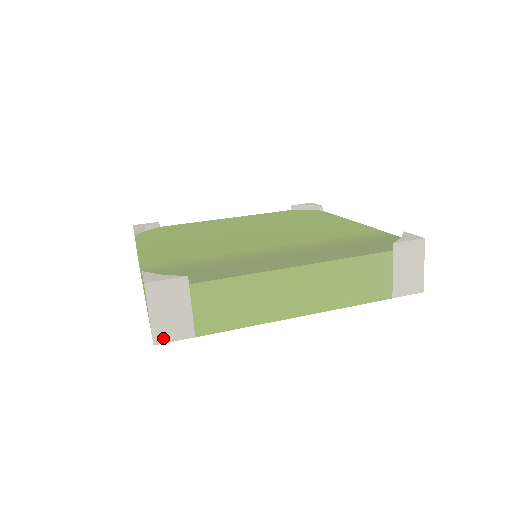
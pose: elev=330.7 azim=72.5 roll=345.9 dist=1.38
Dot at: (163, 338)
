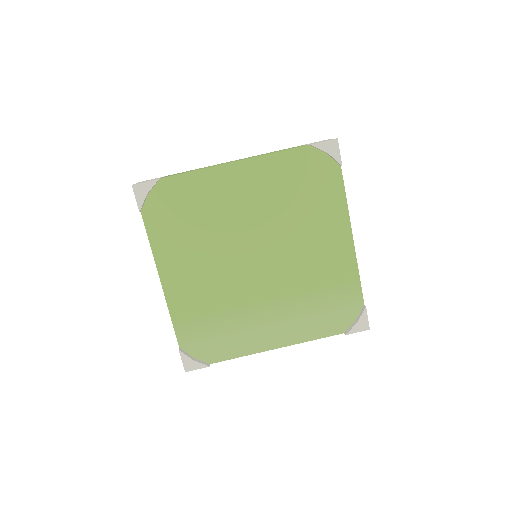
Dot at: occluded
